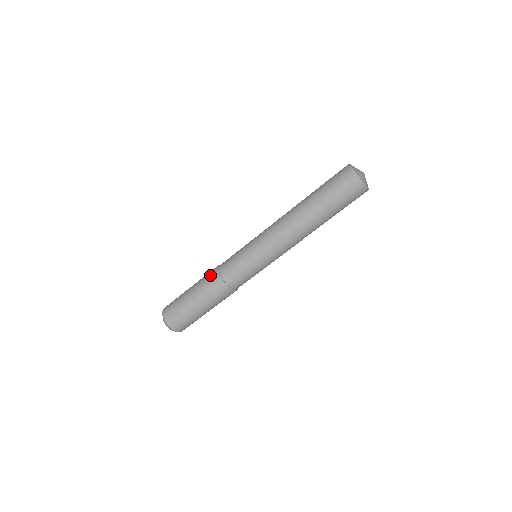
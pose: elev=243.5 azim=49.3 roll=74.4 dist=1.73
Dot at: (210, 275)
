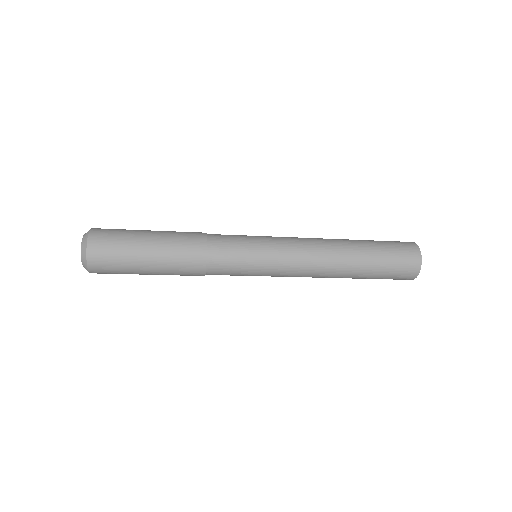
Dot at: (192, 236)
